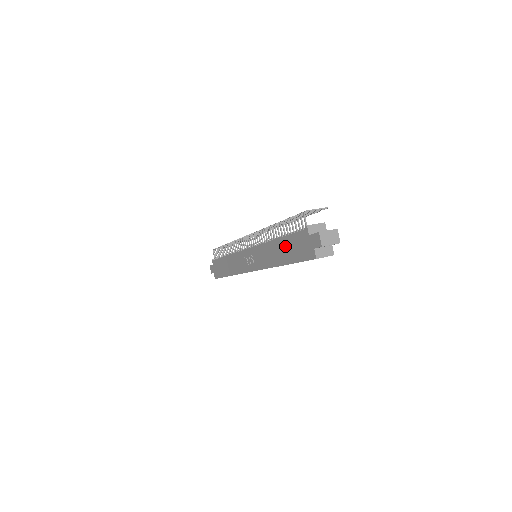
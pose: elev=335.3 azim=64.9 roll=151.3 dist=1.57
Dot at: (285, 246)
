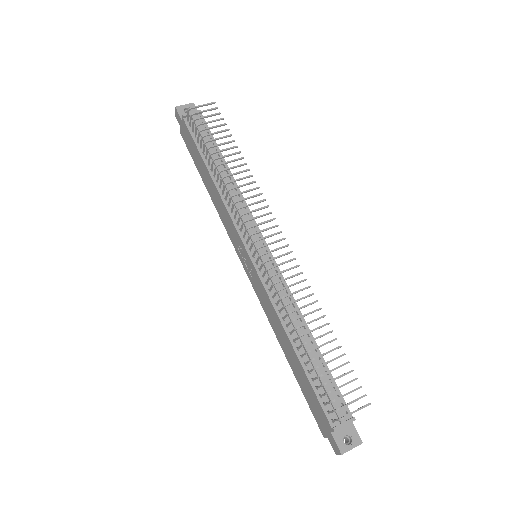
Dot at: (299, 370)
